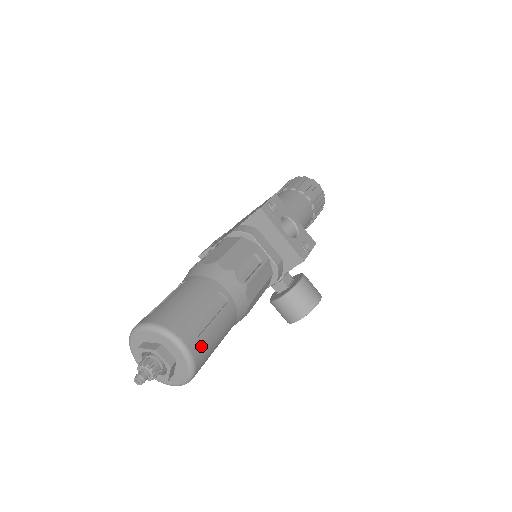
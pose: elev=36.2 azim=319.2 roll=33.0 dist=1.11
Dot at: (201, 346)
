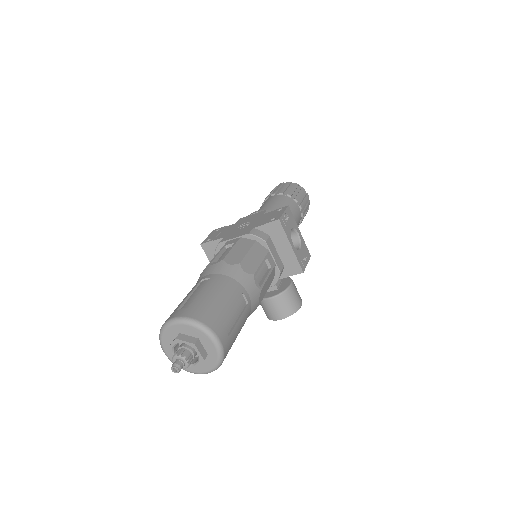
Dot at: (229, 344)
